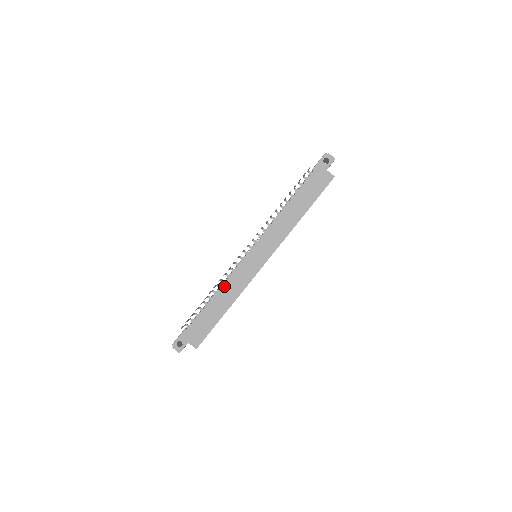
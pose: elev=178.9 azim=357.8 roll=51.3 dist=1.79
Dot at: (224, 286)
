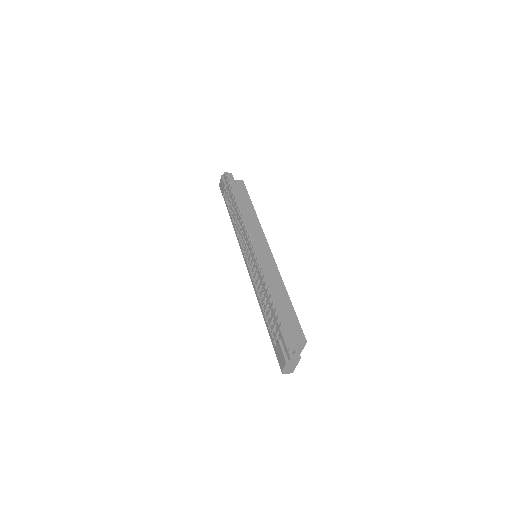
Dot at: occluded
